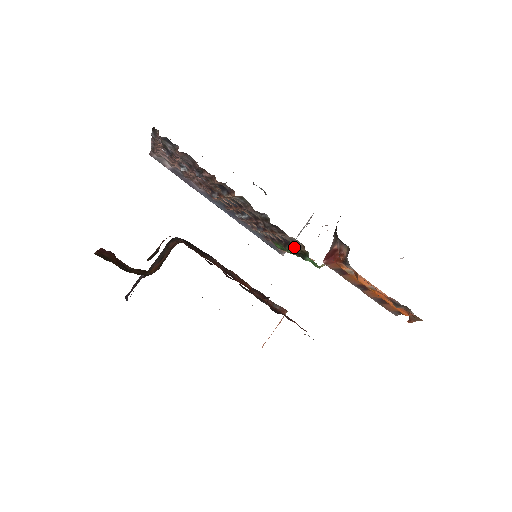
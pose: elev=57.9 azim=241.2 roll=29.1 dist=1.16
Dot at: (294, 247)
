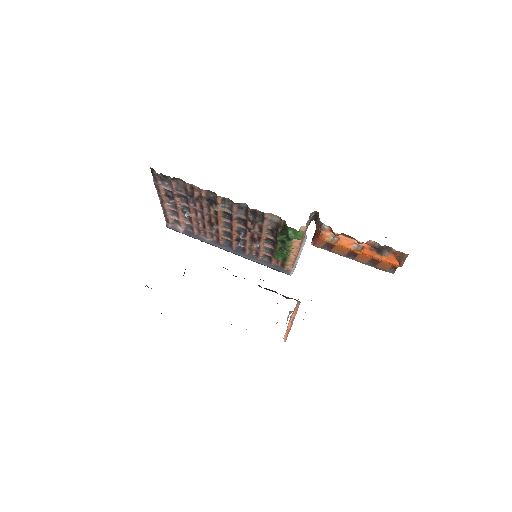
Dot at: (278, 229)
